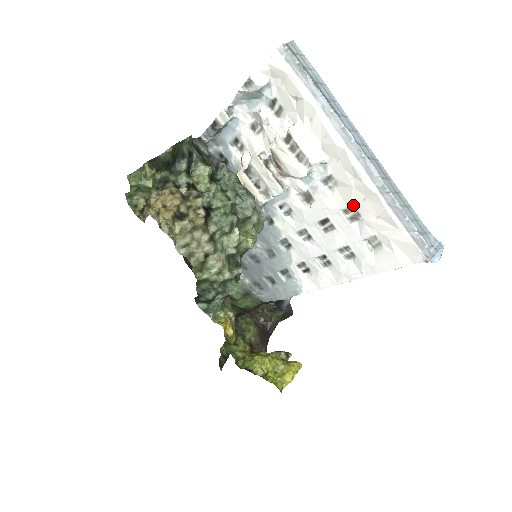
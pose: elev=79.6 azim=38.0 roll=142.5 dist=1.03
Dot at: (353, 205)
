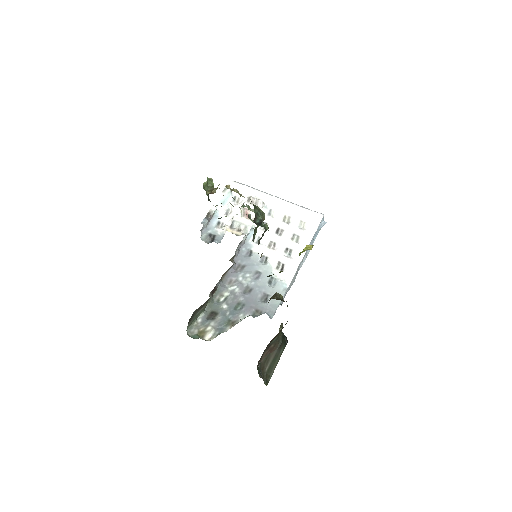
Dot at: (285, 215)
